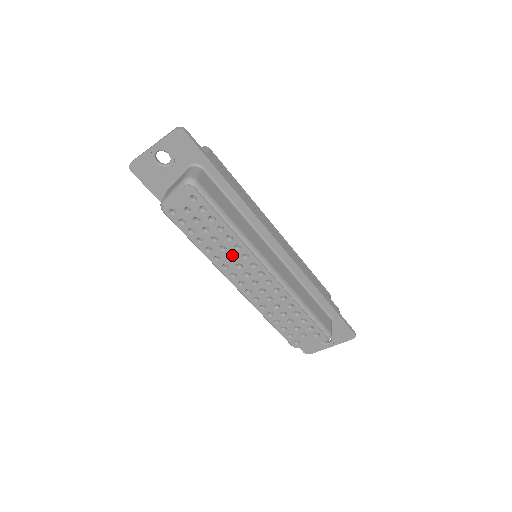
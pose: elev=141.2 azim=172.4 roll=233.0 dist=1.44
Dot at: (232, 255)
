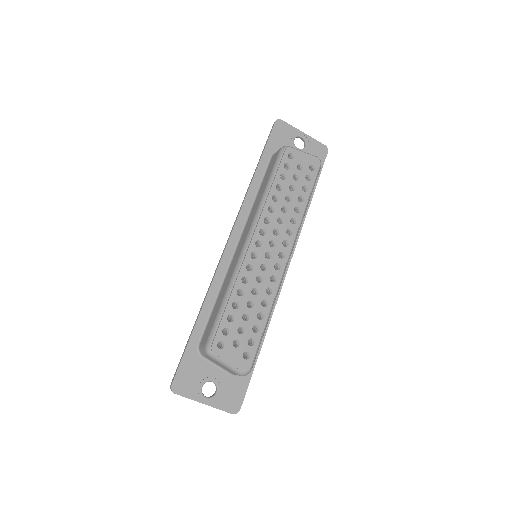
Dot at: (277, 223)
